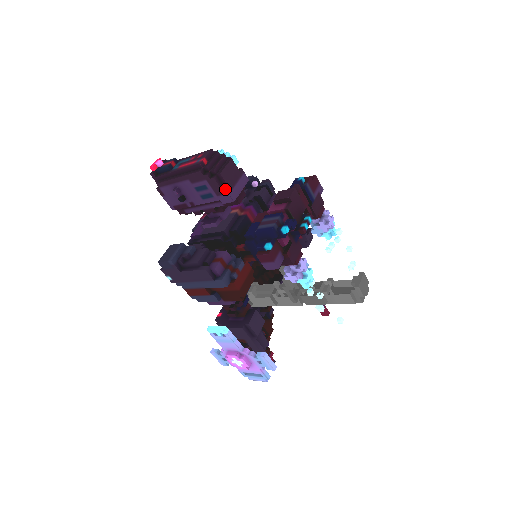
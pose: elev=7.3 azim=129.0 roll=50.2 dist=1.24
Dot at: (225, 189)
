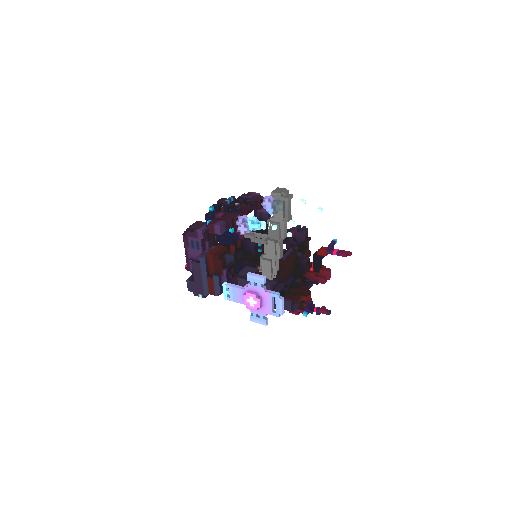
Dot at: (194, 230)
